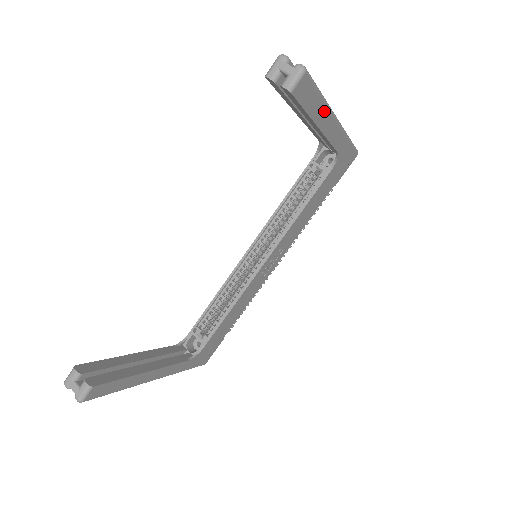
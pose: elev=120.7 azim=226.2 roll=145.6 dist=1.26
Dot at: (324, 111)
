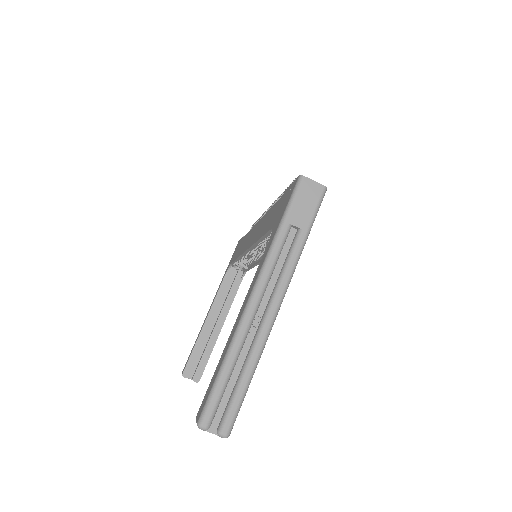
Dot at: (261, 352)
